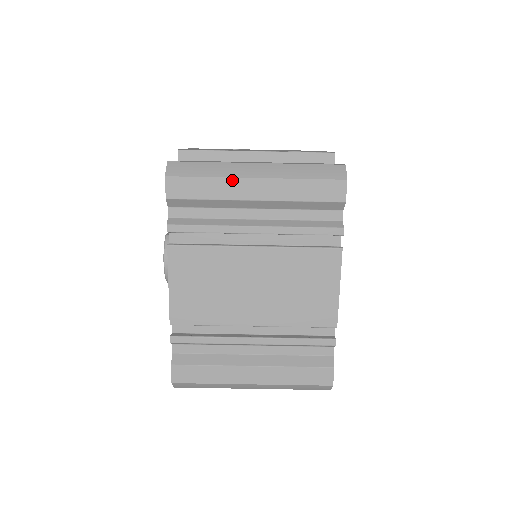
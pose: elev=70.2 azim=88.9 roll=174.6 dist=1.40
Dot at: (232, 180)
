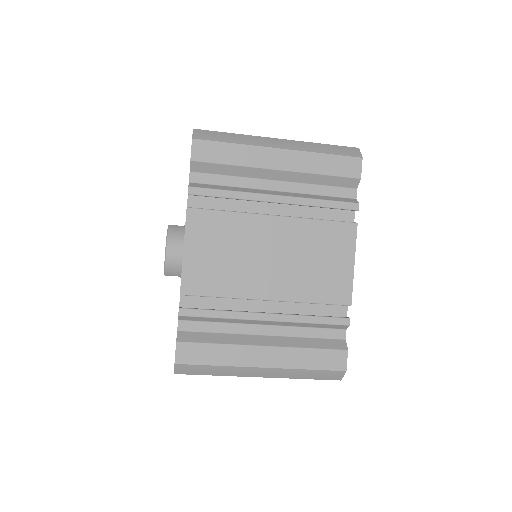
Dot at: (257, 148)
